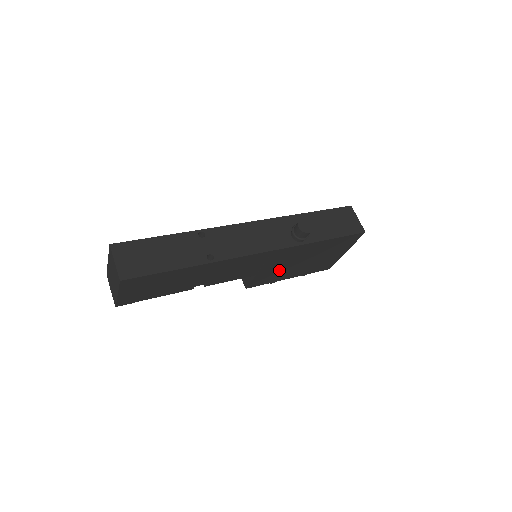
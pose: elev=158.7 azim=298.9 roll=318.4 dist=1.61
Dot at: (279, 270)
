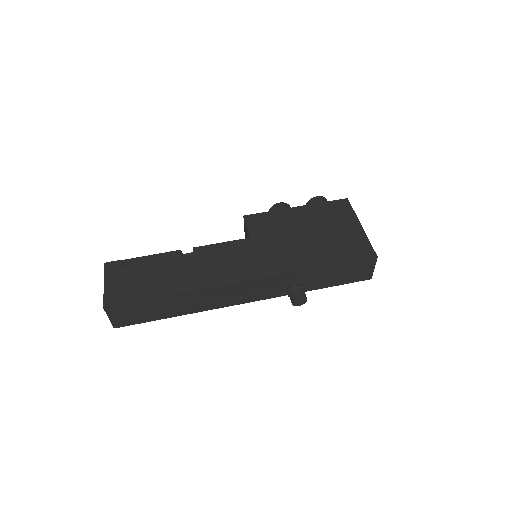
Dot at: occluded
